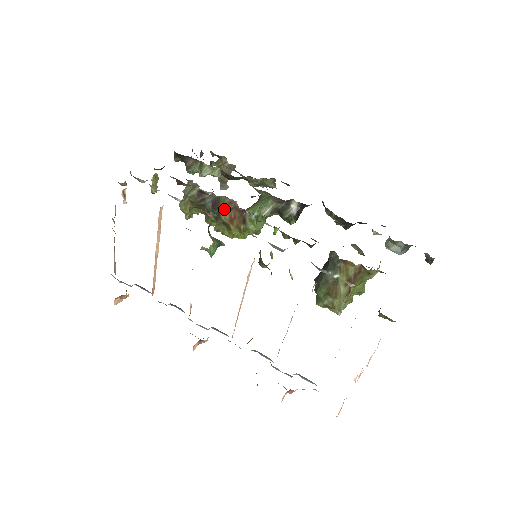
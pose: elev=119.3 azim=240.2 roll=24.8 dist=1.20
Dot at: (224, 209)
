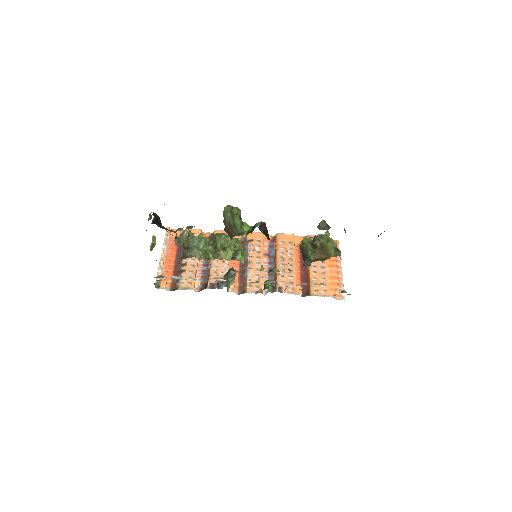
Dot at: occluded
